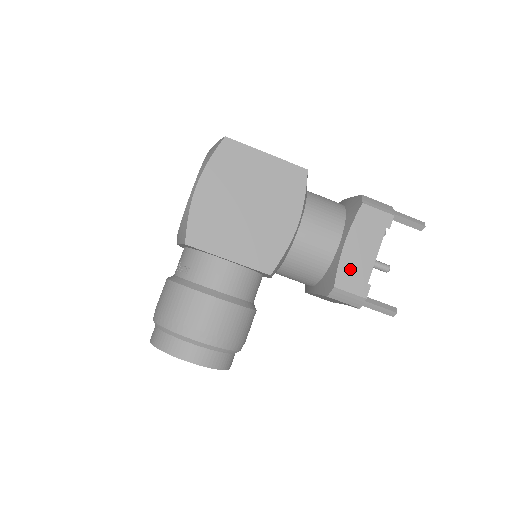
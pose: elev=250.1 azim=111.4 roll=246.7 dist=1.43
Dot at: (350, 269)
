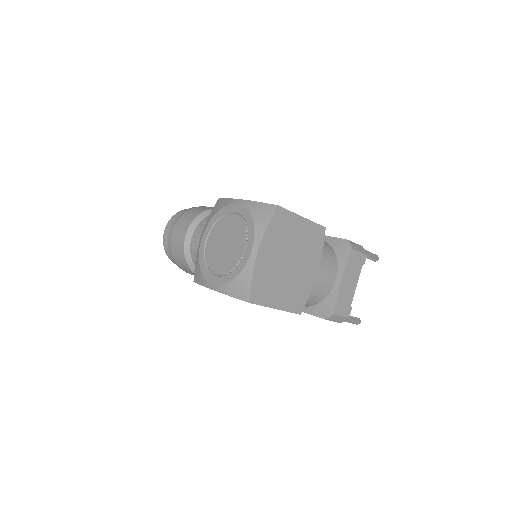
Dot at: occluded
